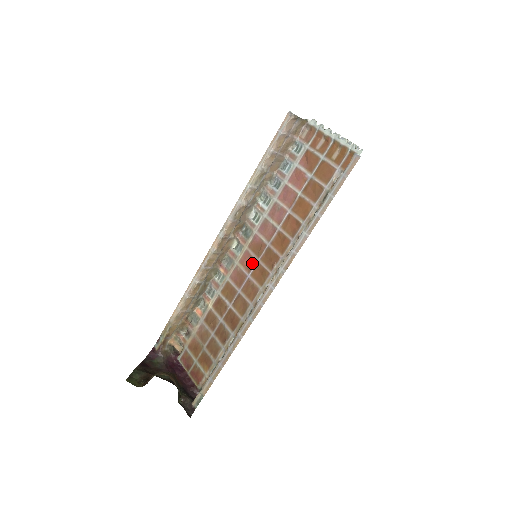
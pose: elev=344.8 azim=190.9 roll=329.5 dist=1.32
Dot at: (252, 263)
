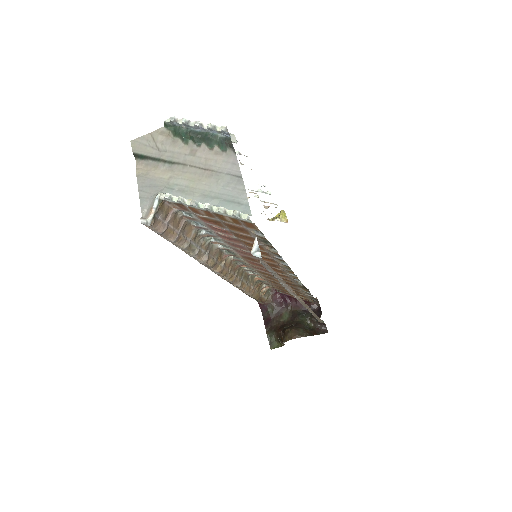
Dot at: occluded
